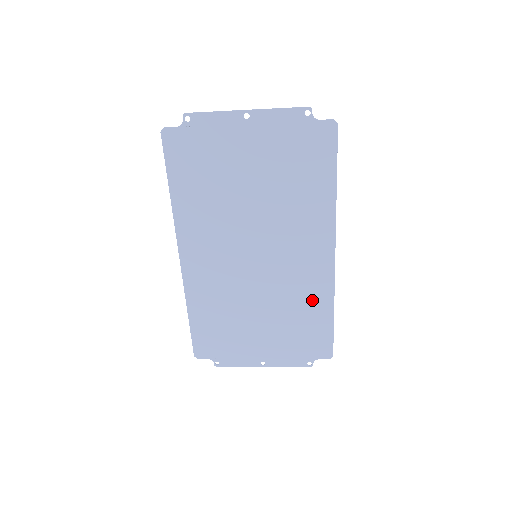
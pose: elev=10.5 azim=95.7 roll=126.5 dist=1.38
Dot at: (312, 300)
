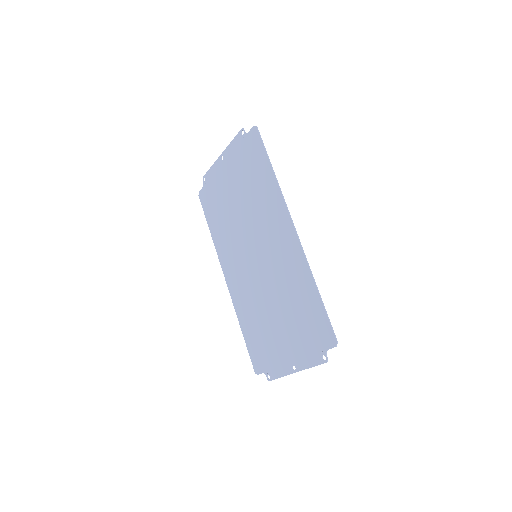
Dot at: (298, 280)
